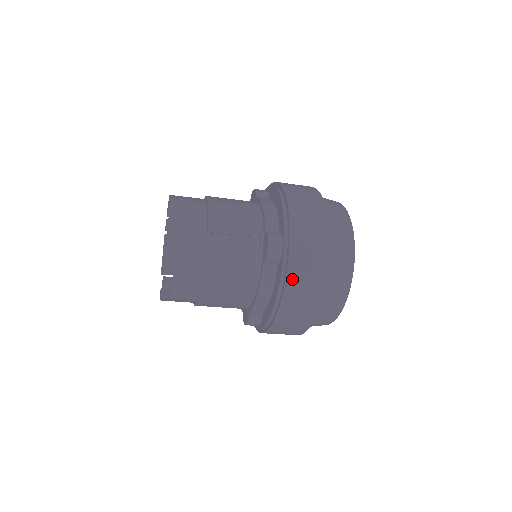
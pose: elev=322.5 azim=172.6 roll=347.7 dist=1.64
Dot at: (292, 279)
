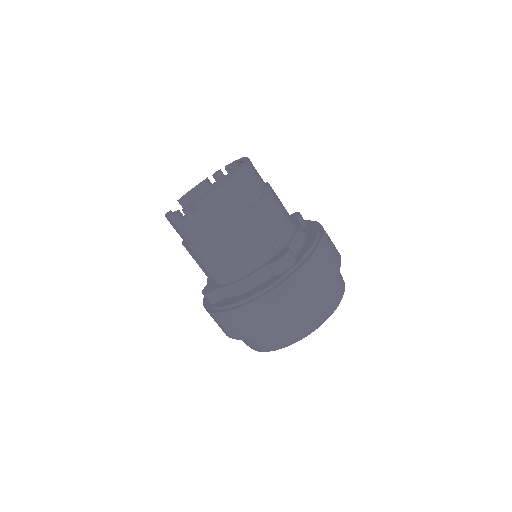
Dot at: (276, 294)
